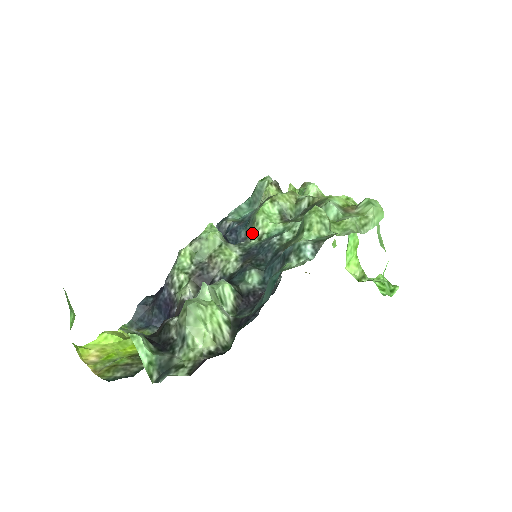
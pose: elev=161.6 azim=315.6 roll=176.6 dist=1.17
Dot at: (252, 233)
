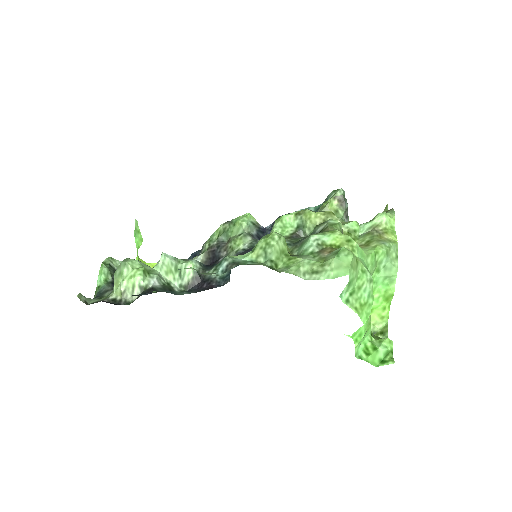
Dot at: occluded
